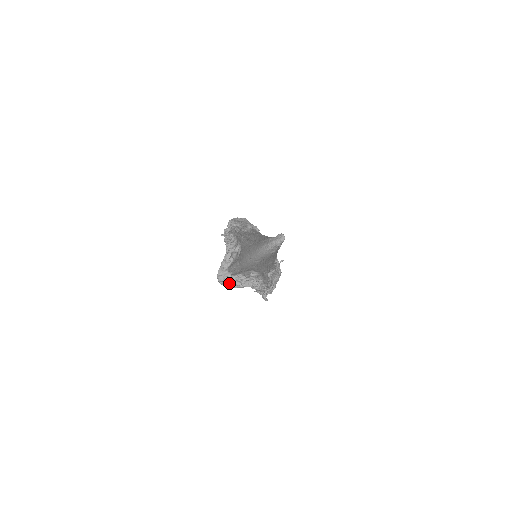
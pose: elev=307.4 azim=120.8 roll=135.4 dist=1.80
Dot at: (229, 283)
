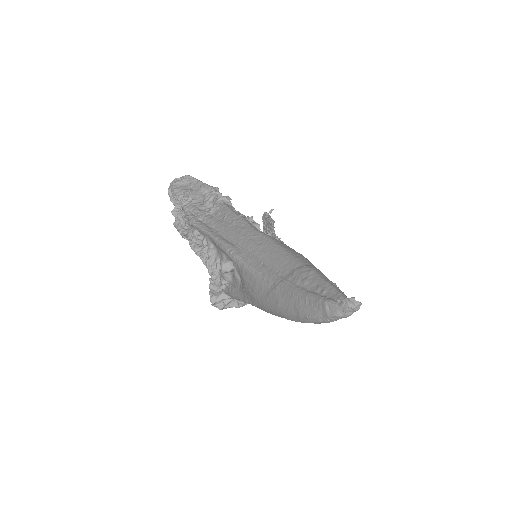
Dot at: (233, 304)
